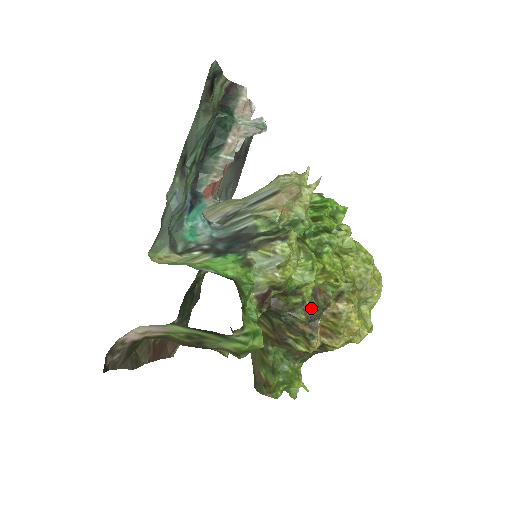
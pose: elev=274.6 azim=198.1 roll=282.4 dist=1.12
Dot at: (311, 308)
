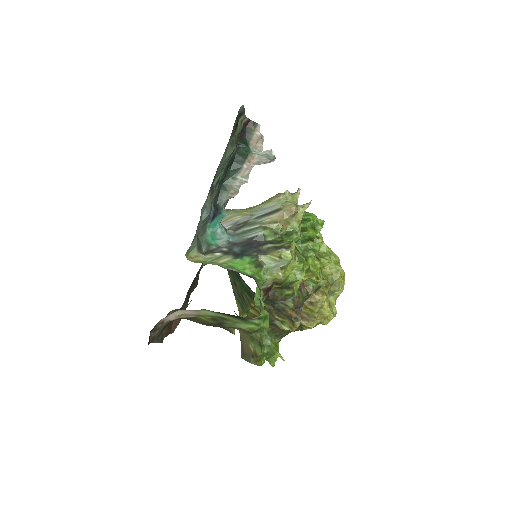
Dot at: (298, 298)
